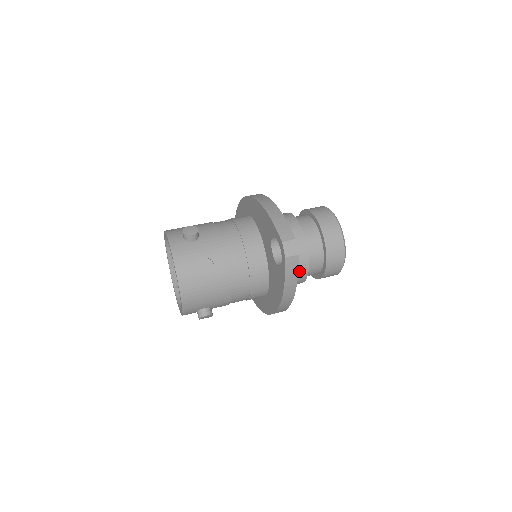
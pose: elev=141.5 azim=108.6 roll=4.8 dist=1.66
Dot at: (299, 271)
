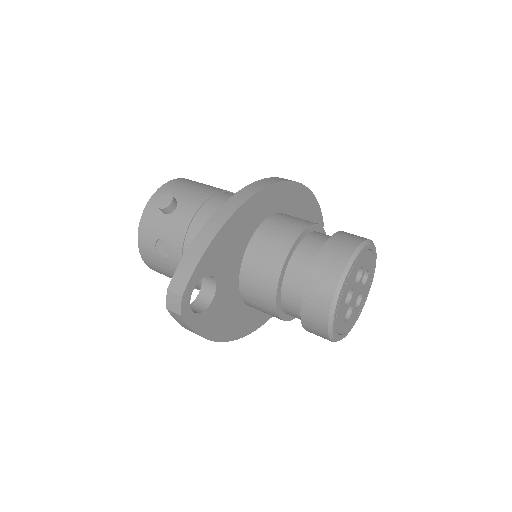
Dot at: (267, 310)
